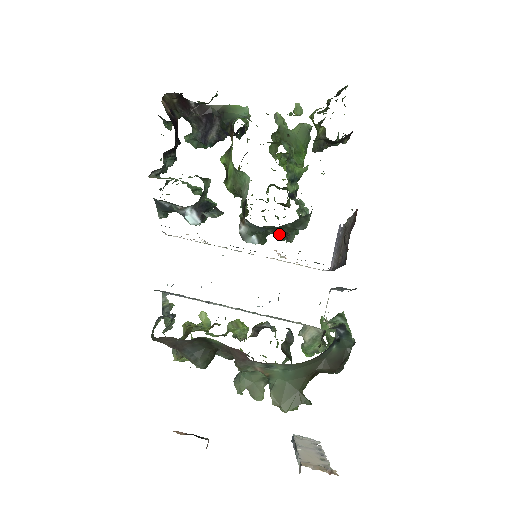
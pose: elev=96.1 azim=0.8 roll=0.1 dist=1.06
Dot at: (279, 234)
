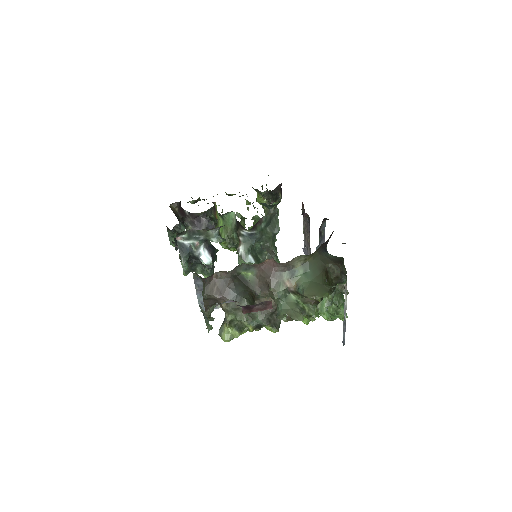
Dot at: occluded
